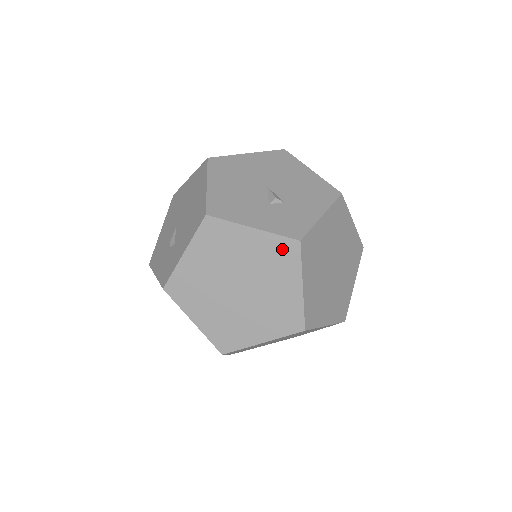
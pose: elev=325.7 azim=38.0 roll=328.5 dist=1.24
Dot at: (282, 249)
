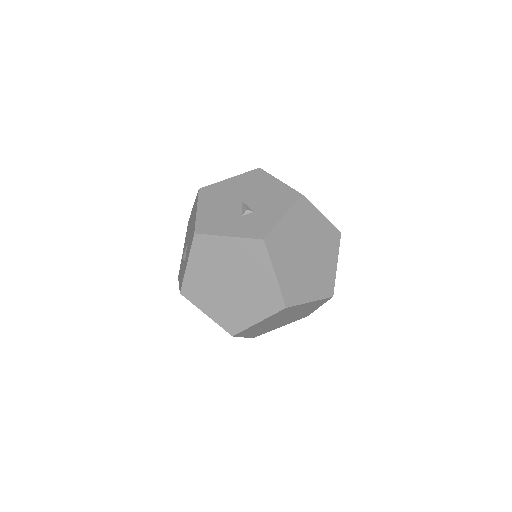
Dot at: (252, 248)
